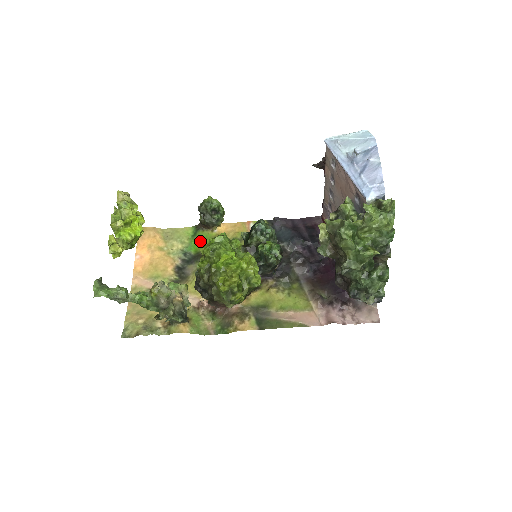
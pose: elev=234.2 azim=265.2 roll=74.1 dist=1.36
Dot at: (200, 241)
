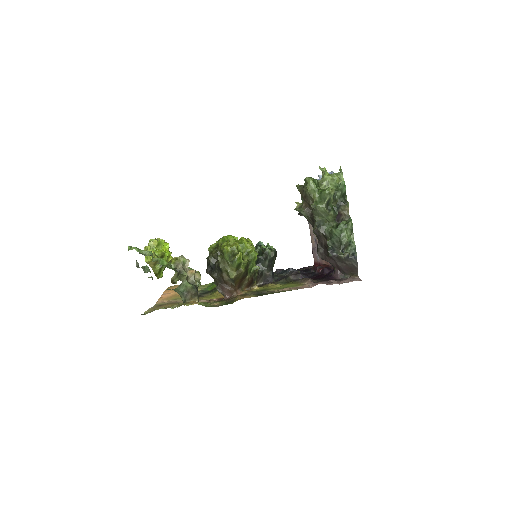
Dot at: occluded
